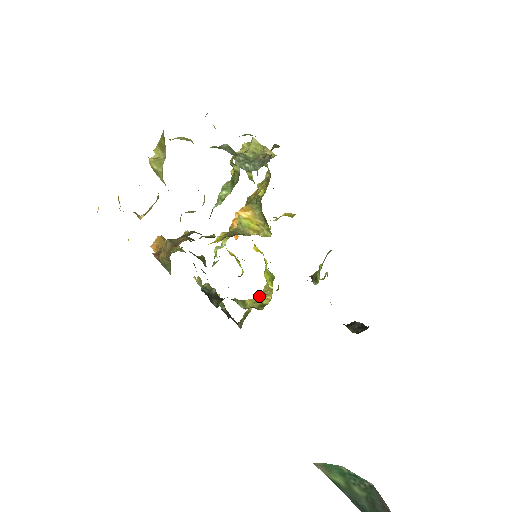
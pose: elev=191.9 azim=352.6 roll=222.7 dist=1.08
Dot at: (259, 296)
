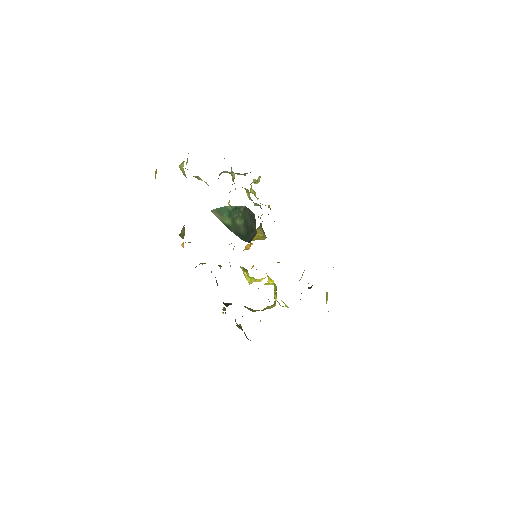
Dot at: (266, 307)
